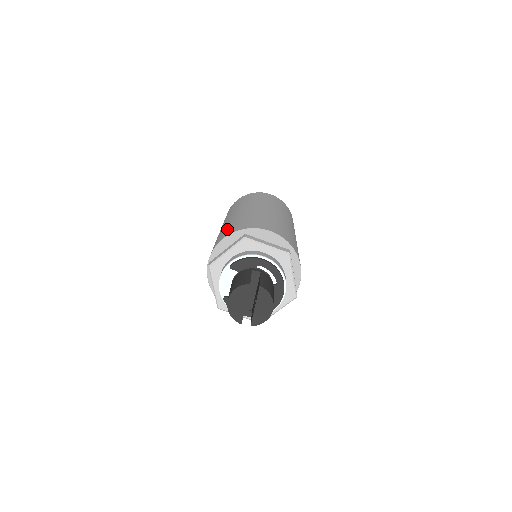
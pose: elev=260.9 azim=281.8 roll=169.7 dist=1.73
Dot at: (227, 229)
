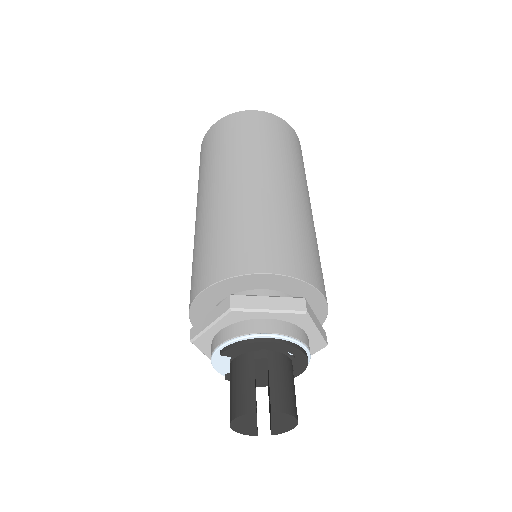
Dot at: (202, 257)
